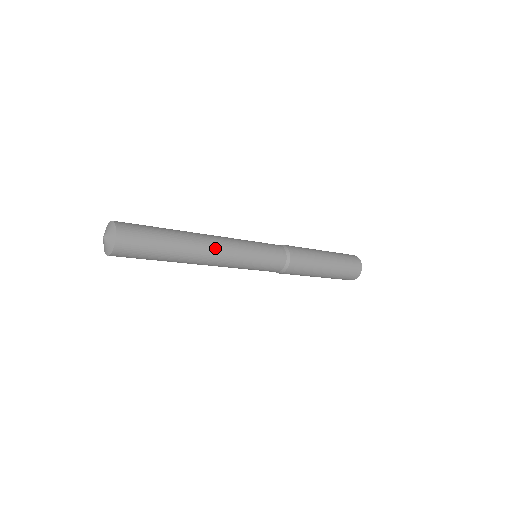
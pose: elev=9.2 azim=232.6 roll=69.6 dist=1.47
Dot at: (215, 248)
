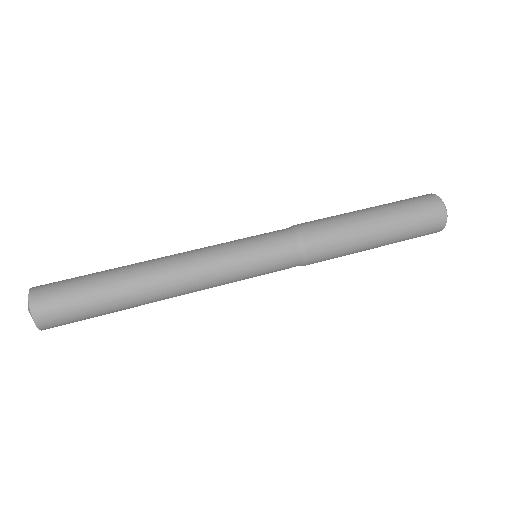
Dot at: (180, 290)
